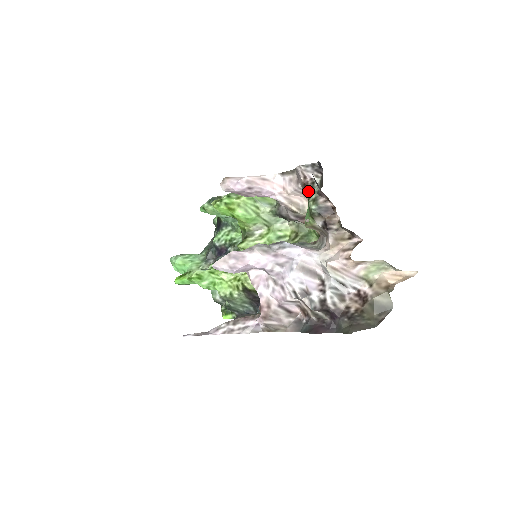
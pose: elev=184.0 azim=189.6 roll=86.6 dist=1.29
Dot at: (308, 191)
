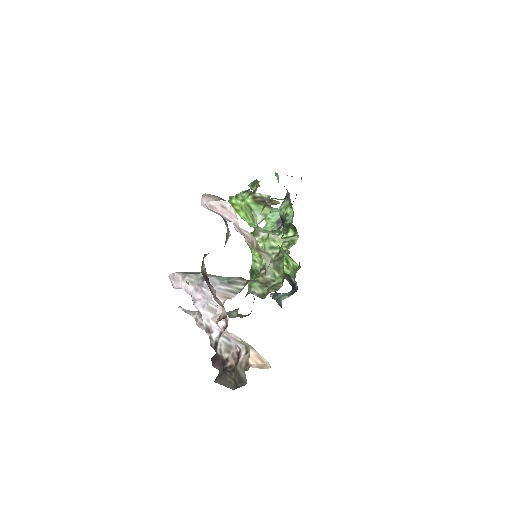
Dot at: (226, 242)
